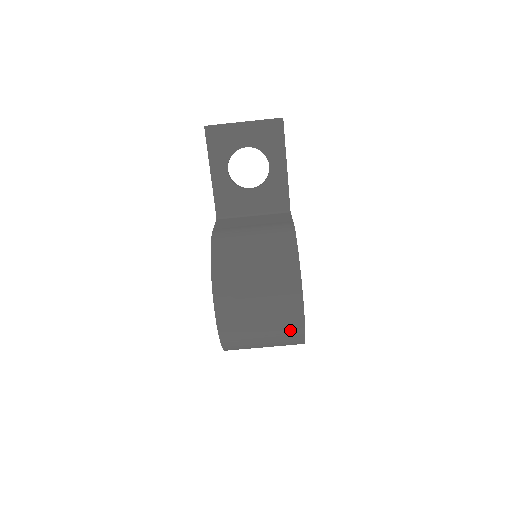
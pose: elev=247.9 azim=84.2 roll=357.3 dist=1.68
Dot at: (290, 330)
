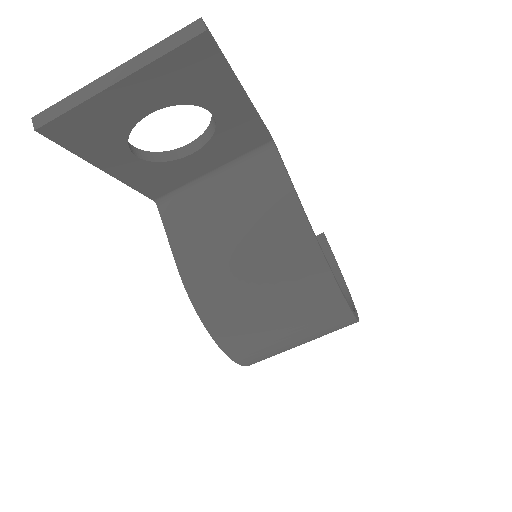
Dot at: occluded
